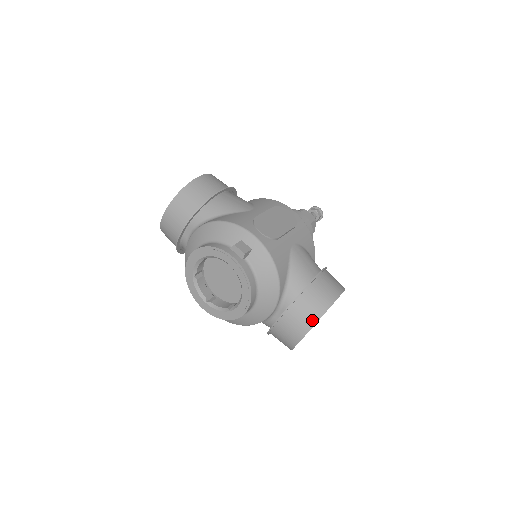
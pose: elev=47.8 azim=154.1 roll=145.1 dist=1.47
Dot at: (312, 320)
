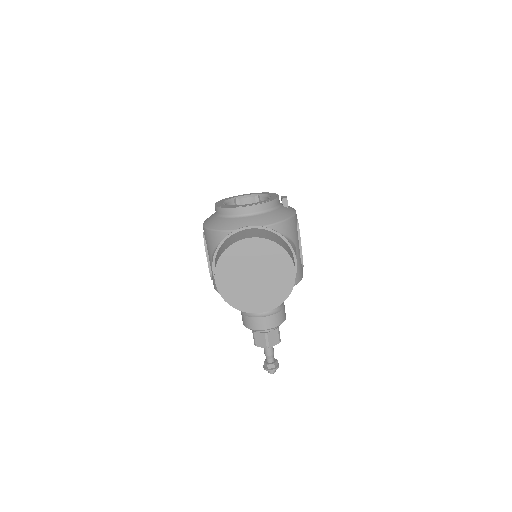
Dot at: (272, 239)
